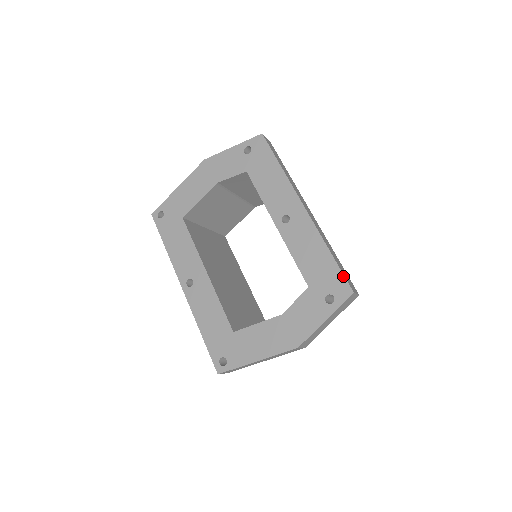
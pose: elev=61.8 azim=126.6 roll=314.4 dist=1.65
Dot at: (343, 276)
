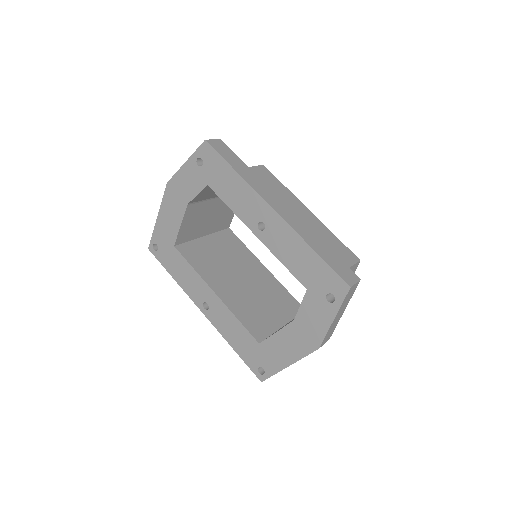
Dot at: (335, 273)
